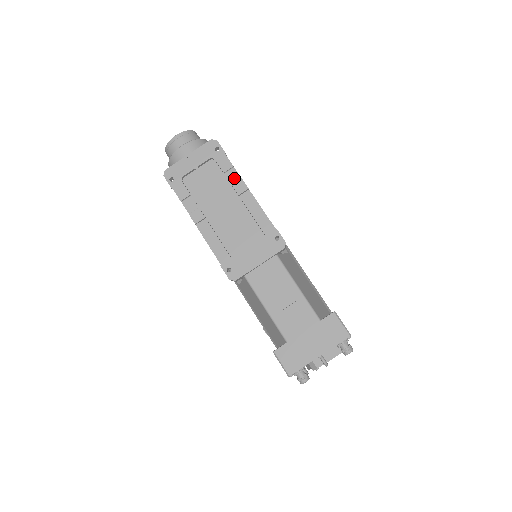
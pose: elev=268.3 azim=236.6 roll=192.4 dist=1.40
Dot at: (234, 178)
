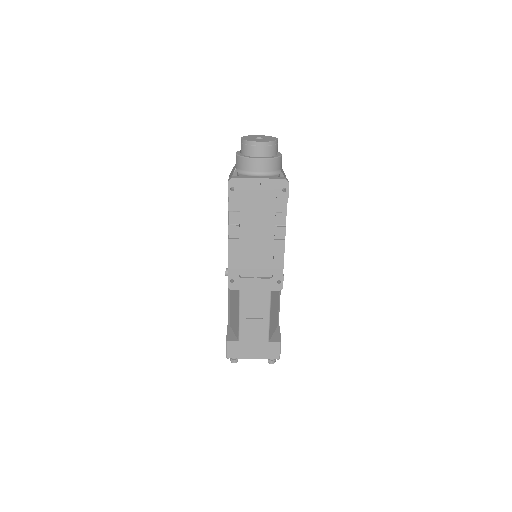
Dot at: (281, 220)
